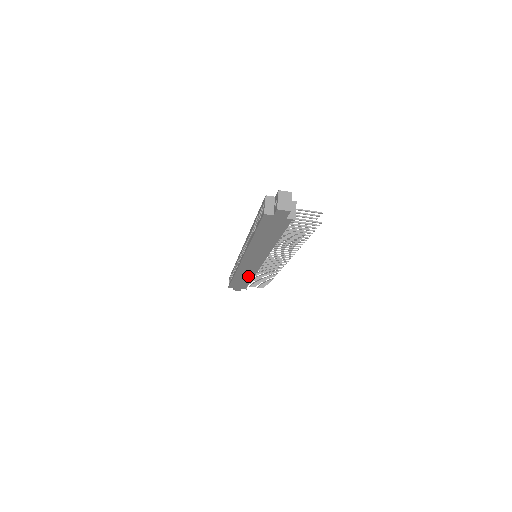
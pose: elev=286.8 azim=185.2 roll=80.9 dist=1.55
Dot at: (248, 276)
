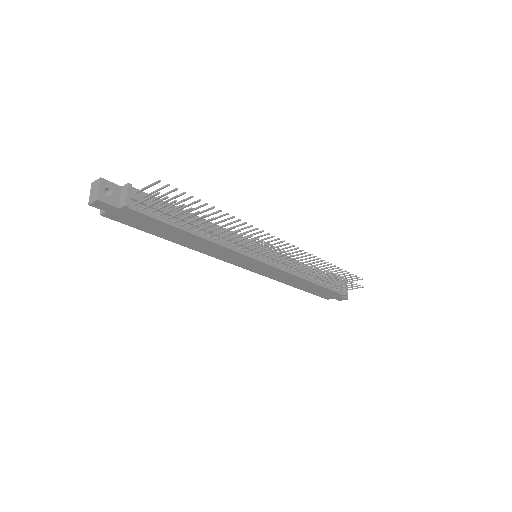
Dot at: (299, 281)
